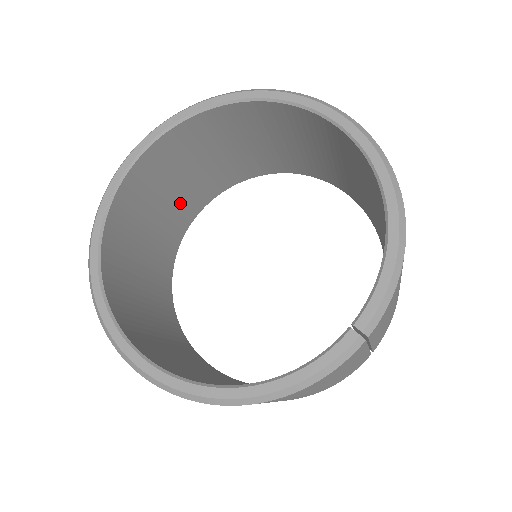
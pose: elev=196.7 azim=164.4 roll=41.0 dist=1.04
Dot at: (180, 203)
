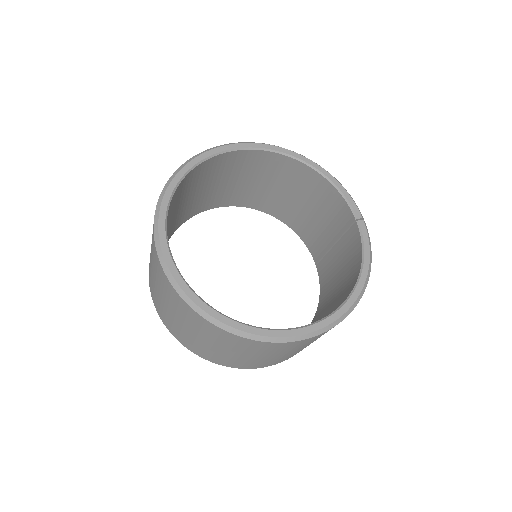
Dot at: occluded
